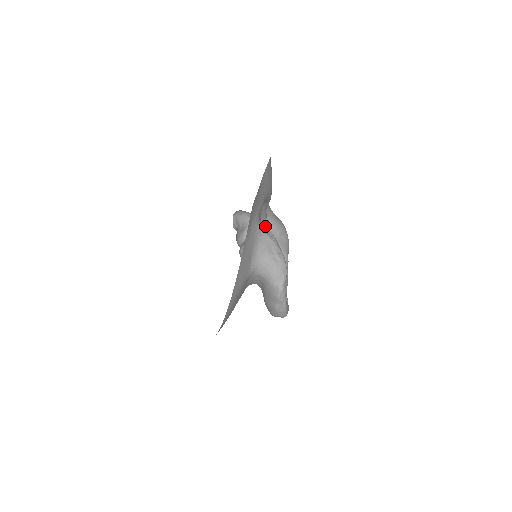
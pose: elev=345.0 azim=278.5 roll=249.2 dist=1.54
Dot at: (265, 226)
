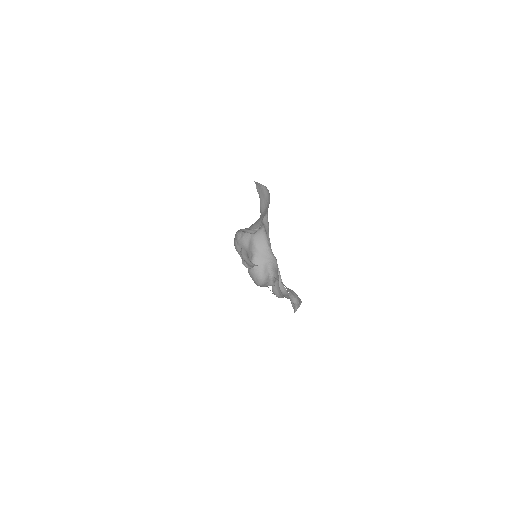
Dot at: (292, 297)
